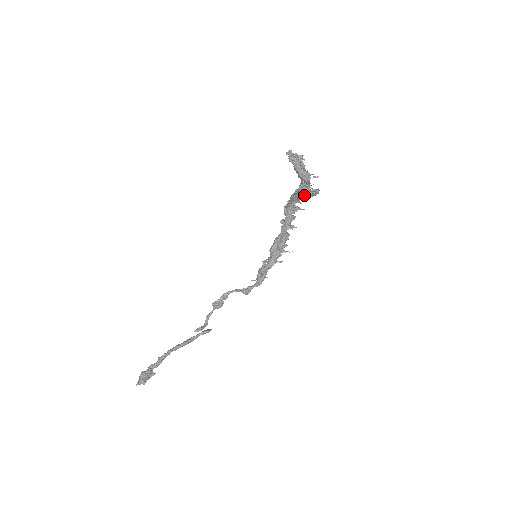
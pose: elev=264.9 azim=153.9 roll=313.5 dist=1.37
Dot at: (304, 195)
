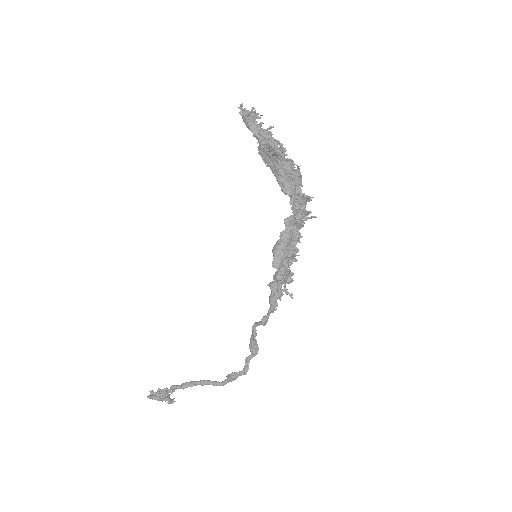
Dot at: (270, 156)
